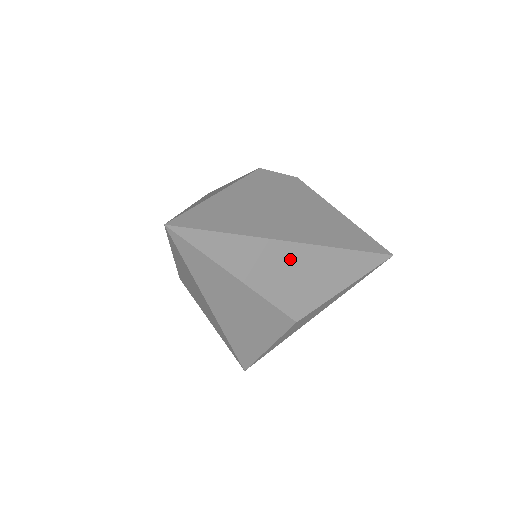
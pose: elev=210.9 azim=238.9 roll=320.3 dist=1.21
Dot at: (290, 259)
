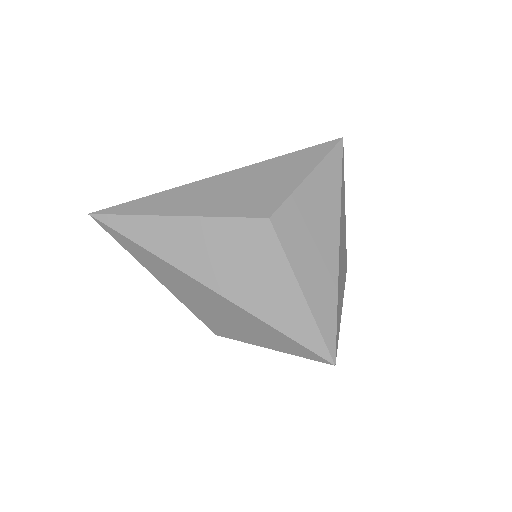
Dot at: (221, 185)
